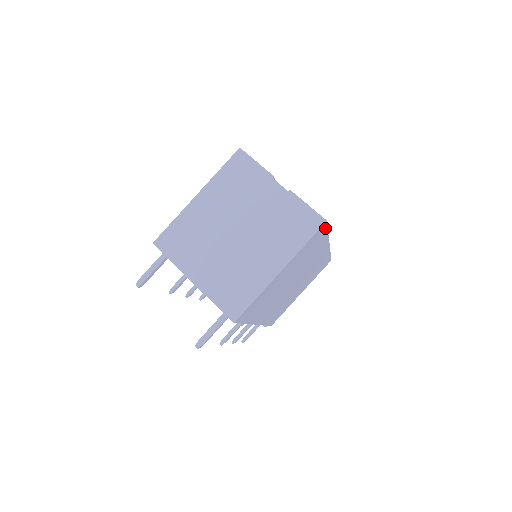
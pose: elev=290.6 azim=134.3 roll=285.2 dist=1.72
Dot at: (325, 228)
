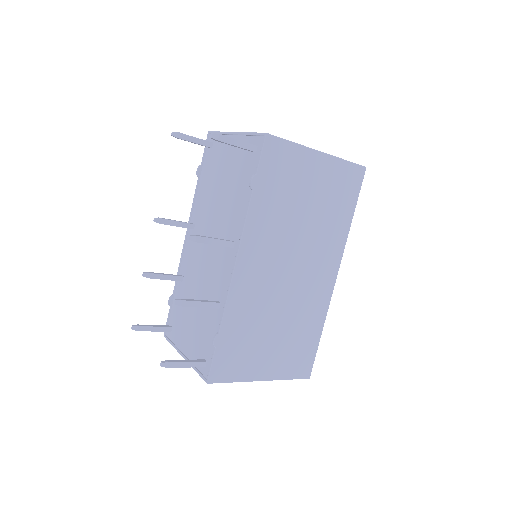
Dot at: (359, 187)
